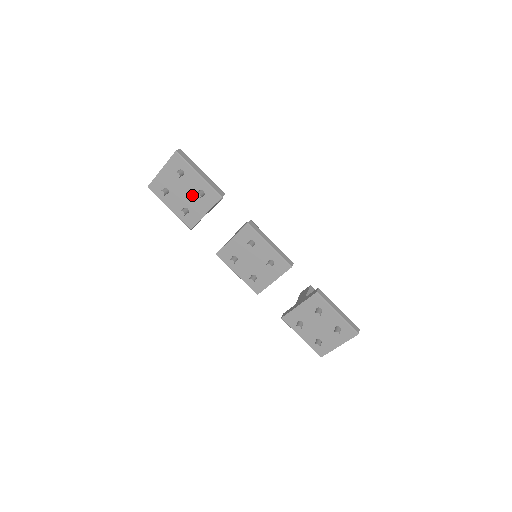
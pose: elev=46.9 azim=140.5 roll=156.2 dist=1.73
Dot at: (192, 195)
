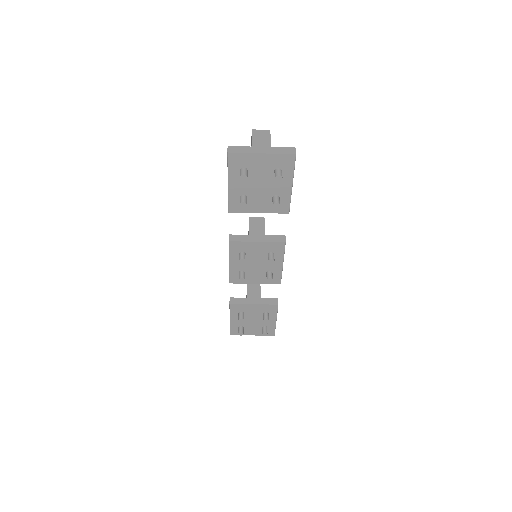
Dot at: (265, 193)
